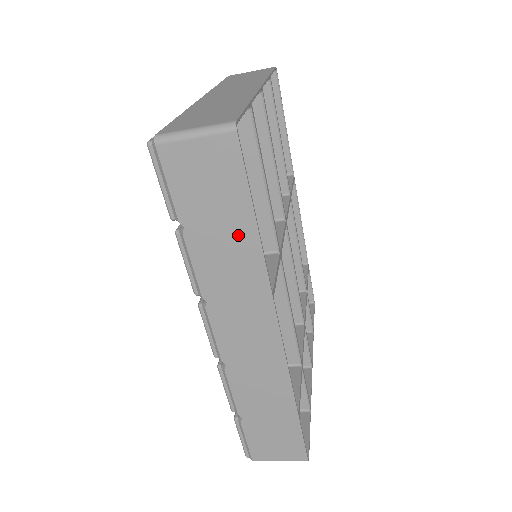
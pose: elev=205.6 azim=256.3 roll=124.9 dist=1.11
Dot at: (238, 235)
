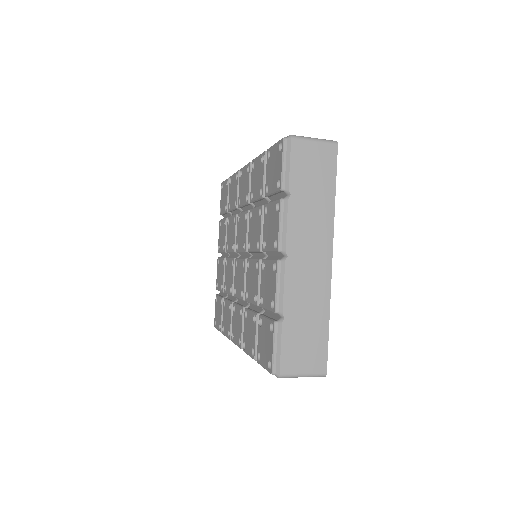
Dot at: occluded
